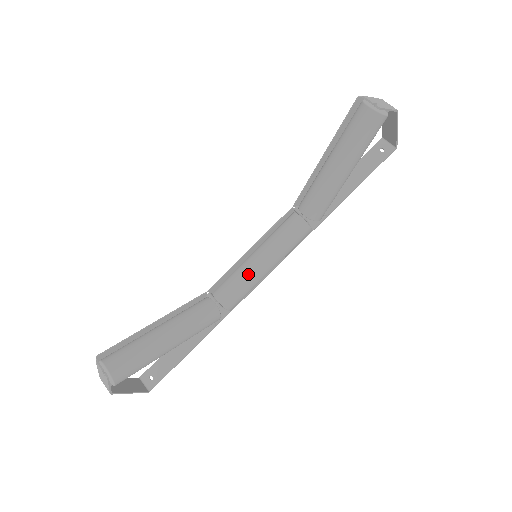
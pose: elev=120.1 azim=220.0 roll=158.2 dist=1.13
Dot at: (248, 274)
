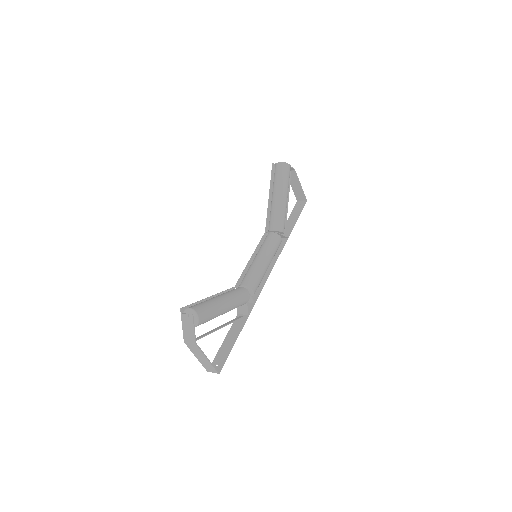
Dot at: (256, 266)
